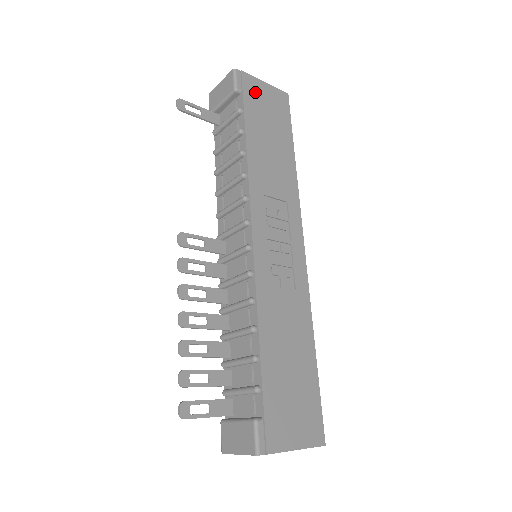
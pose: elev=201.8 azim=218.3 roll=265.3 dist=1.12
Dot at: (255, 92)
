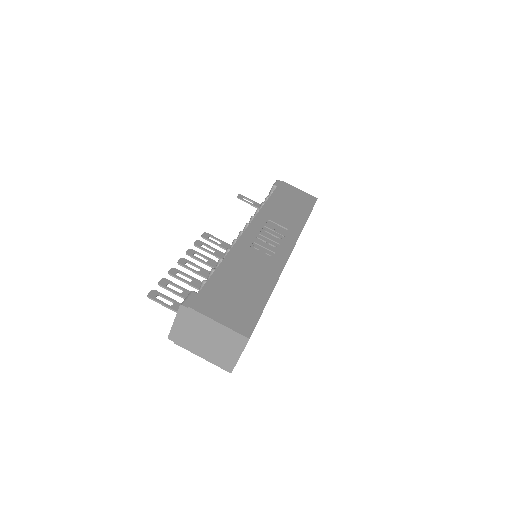
Dot at: (288, 189)
